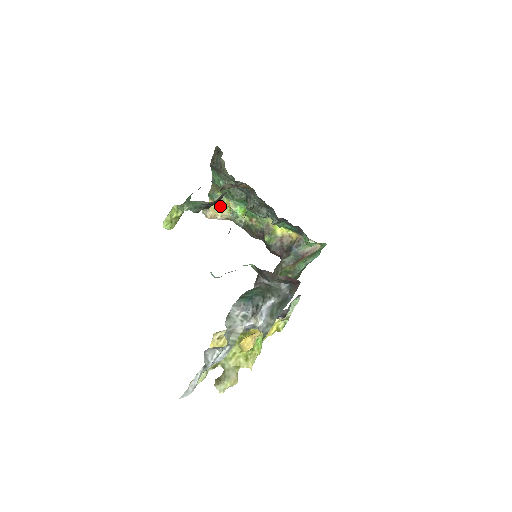
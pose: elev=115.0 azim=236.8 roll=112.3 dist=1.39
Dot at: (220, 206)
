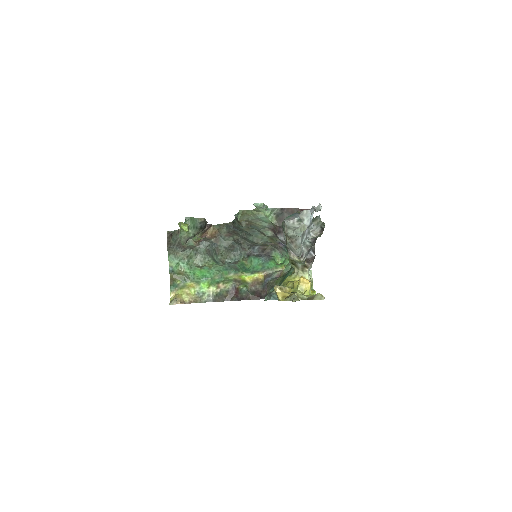
Dot at: (184, 291)
